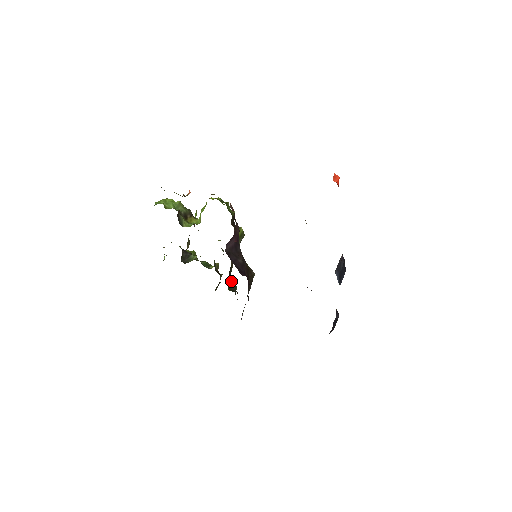
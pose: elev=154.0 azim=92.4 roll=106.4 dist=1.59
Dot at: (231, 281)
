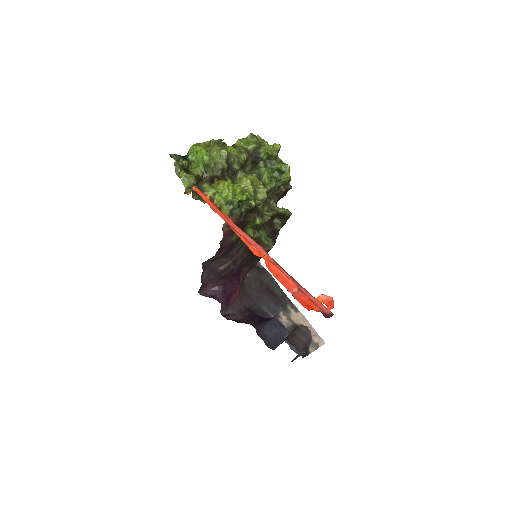
Dot at: (279, 215)
